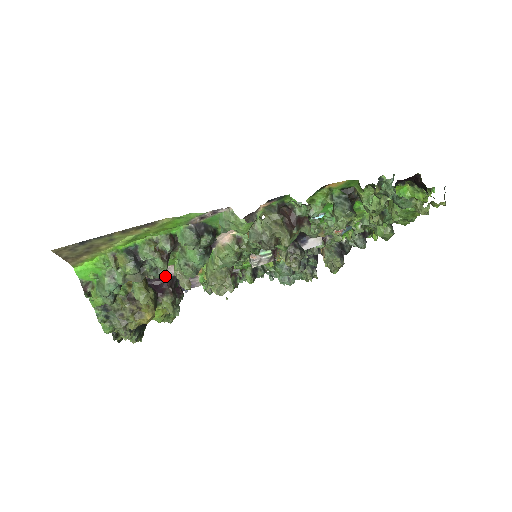
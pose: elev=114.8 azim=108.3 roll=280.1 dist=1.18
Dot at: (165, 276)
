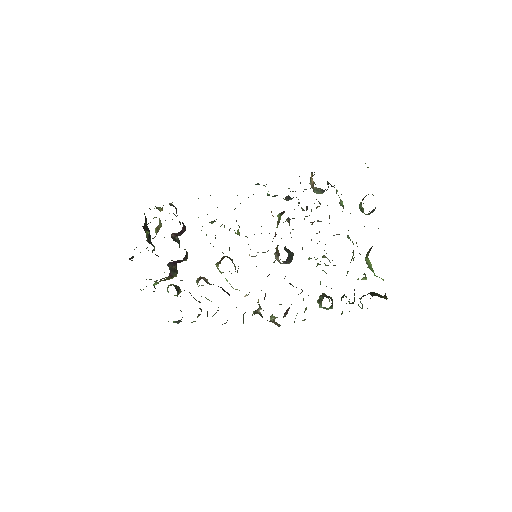
Dot at: occluded
